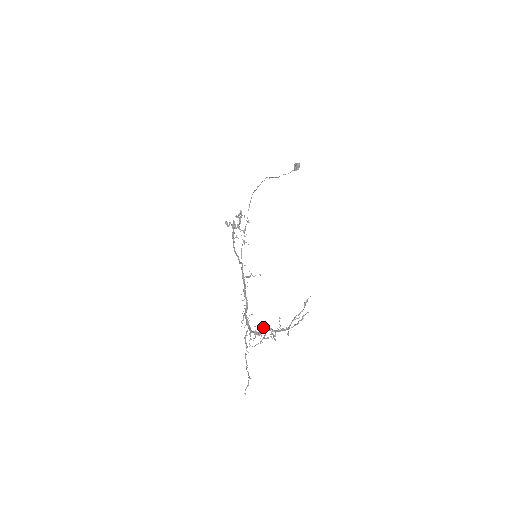
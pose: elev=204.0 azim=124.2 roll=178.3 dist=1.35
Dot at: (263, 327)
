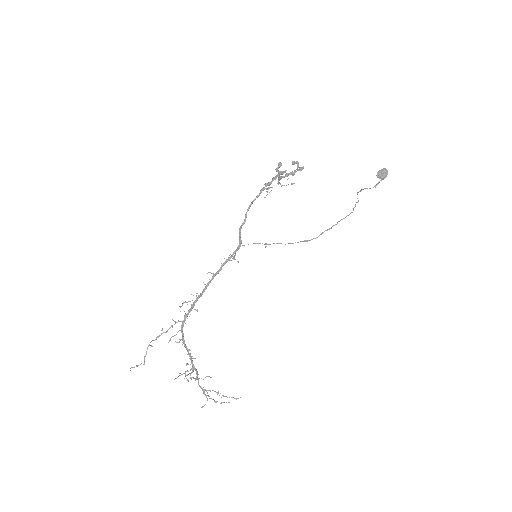
Dot at: (194, 367)
